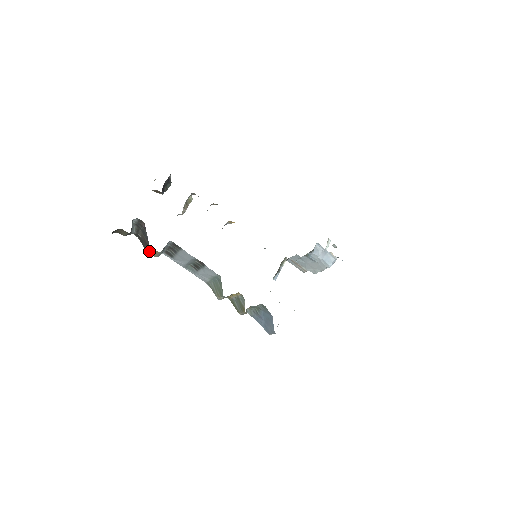
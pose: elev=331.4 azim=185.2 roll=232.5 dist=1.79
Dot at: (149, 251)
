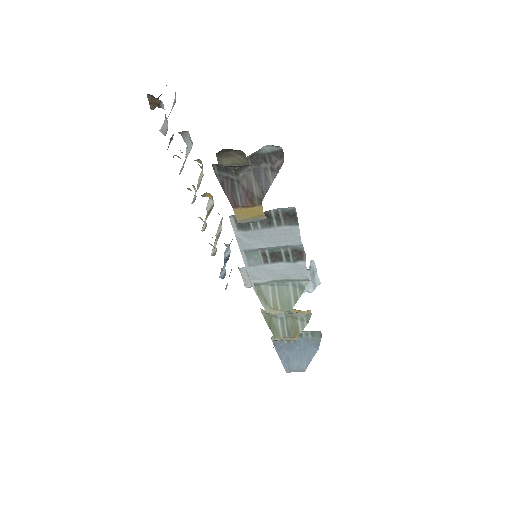
Dot at: (241, 209)
